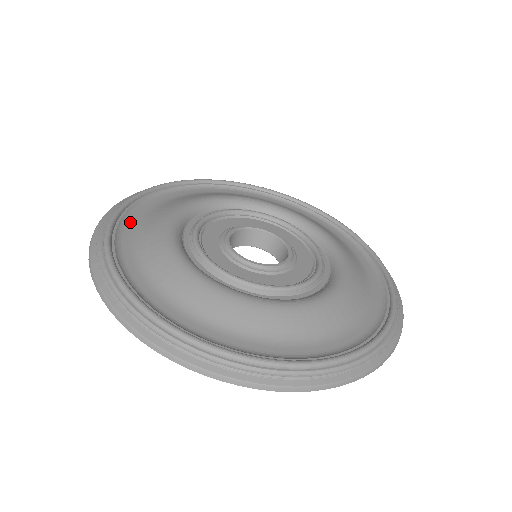
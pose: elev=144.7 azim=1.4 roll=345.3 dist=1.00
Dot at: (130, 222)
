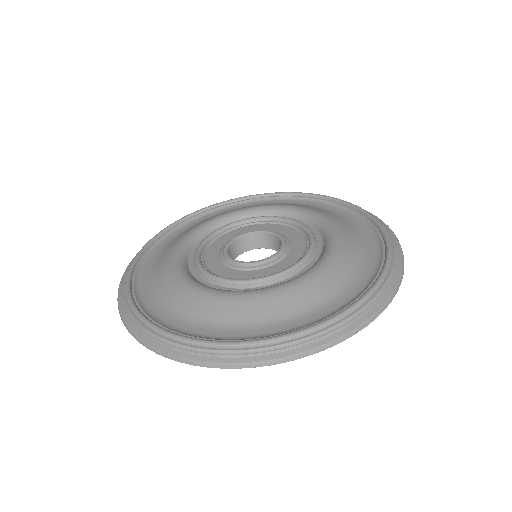
Dot at: (151, 257)
